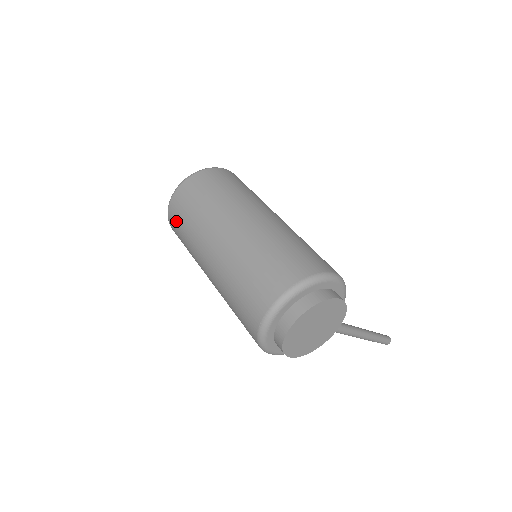
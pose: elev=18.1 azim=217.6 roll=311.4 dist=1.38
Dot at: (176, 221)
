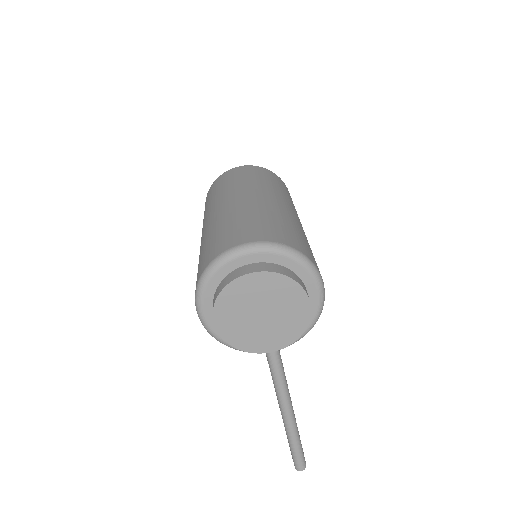
Dot at: (218, 183)
